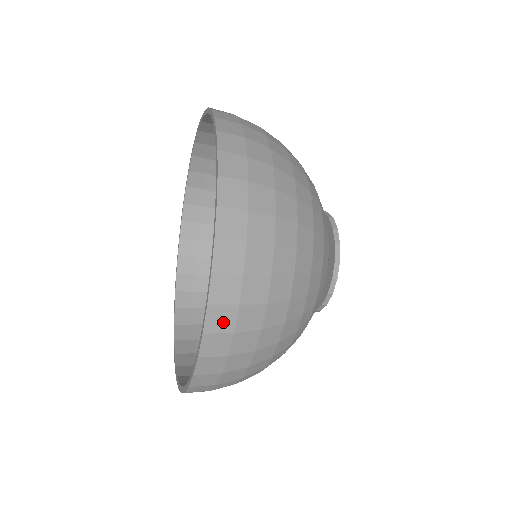
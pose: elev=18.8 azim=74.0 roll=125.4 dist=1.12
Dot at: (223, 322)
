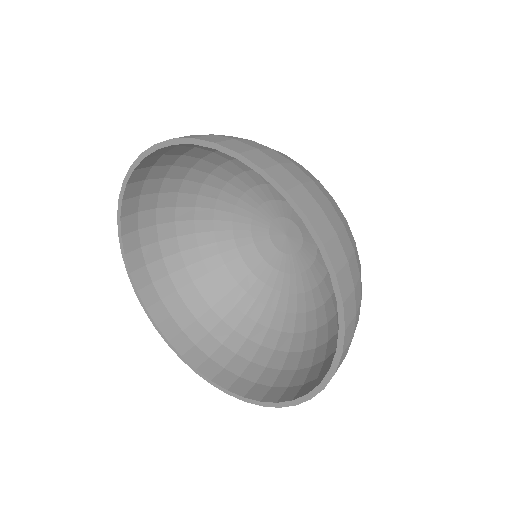
Dot at: (350, 335)
